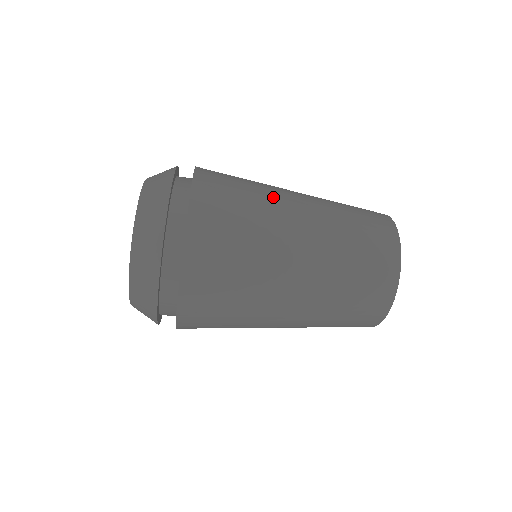
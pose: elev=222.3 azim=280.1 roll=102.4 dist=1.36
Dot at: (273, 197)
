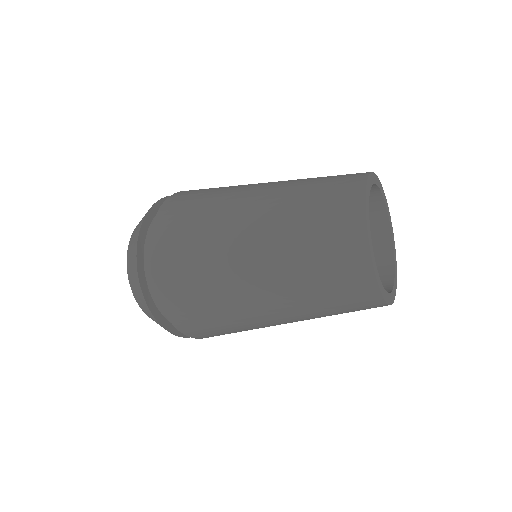
Dot at: (235, 190)
